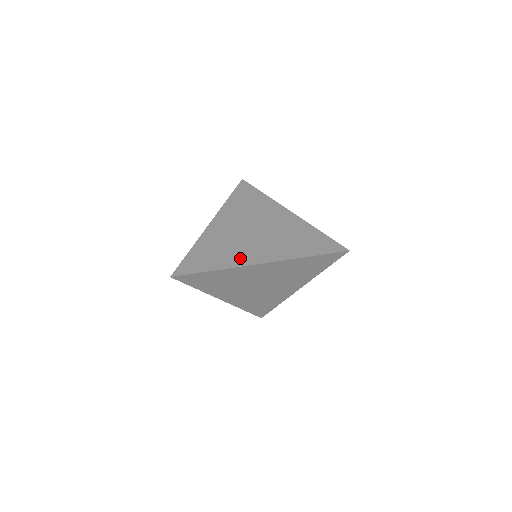
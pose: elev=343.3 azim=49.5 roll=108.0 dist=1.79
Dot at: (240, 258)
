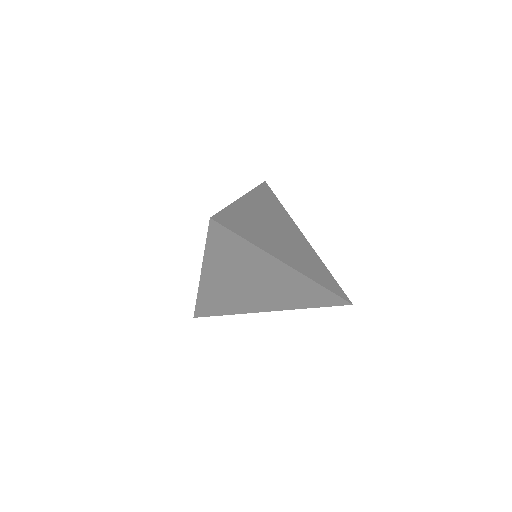
Dot at: (272, 248)
